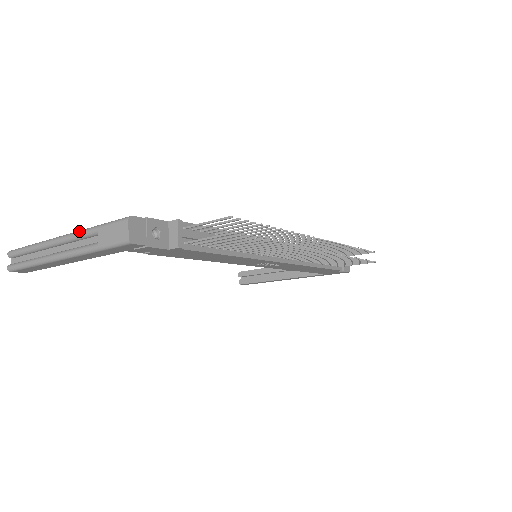
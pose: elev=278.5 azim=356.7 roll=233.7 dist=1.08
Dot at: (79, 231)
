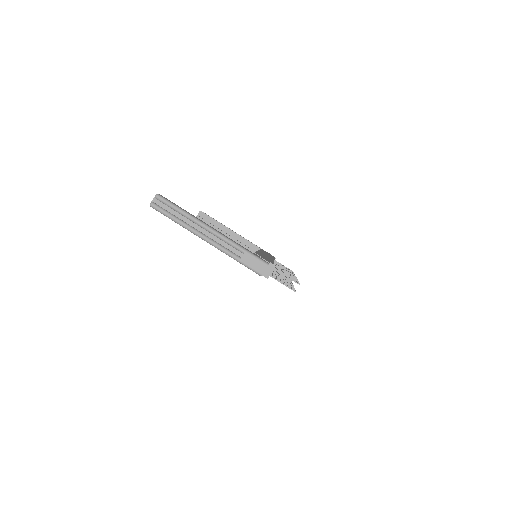
Dot at: (230, 240)
